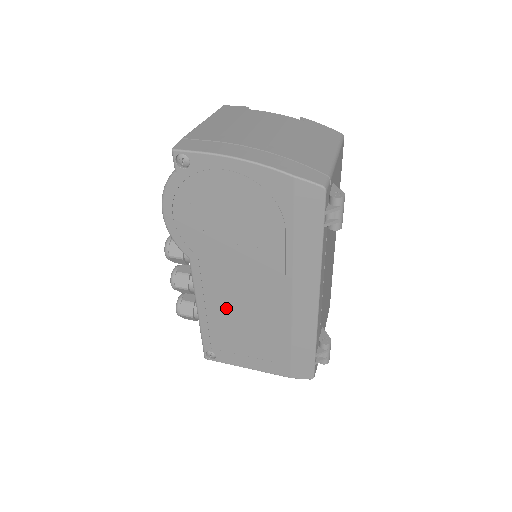
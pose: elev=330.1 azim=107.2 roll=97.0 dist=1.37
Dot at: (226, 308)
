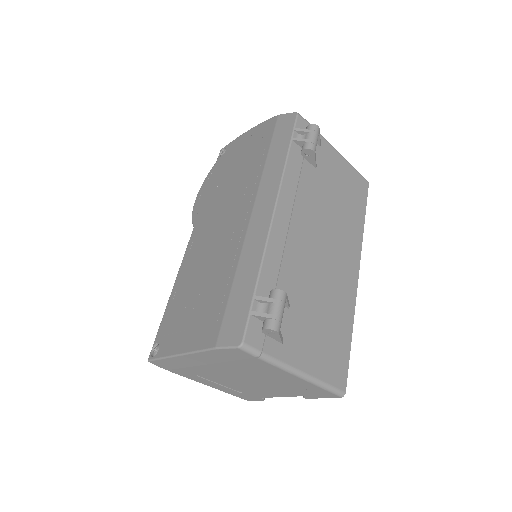
Dot at: (196, 265)
